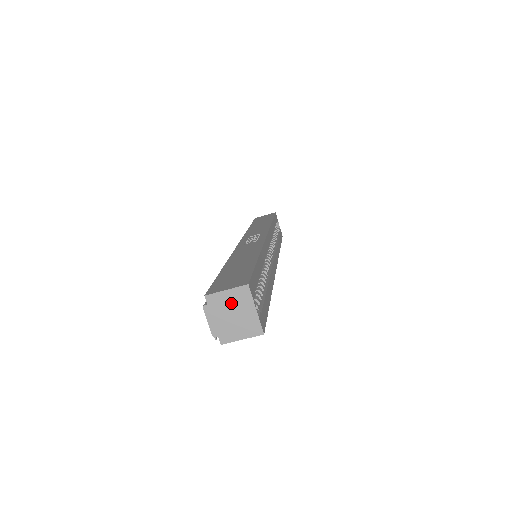
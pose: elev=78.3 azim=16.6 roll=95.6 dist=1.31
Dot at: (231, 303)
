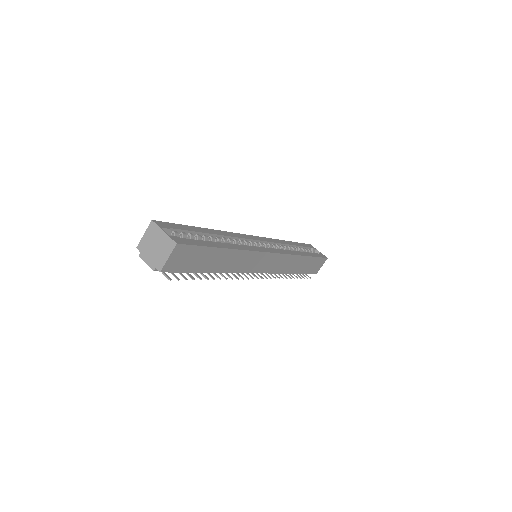
Dot at: (150, 240)
